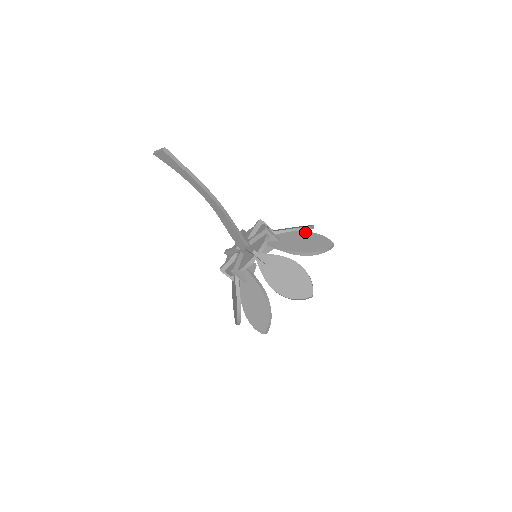
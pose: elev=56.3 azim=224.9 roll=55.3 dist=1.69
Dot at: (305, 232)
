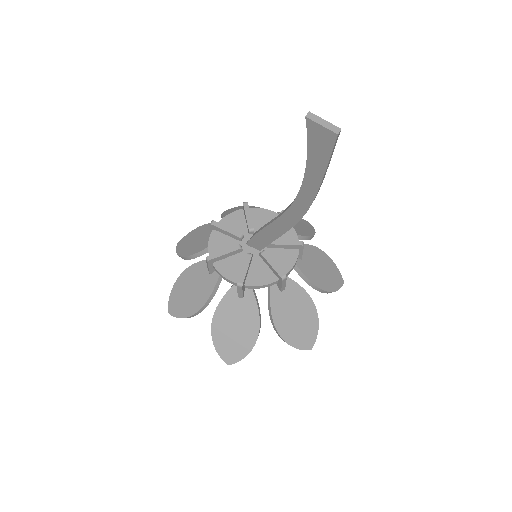
Dot at: (322, 251)
